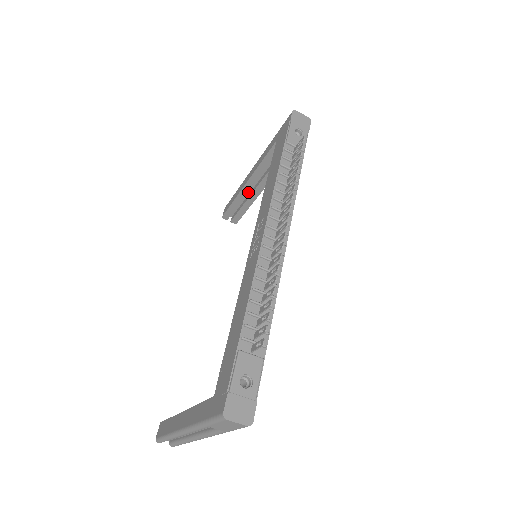
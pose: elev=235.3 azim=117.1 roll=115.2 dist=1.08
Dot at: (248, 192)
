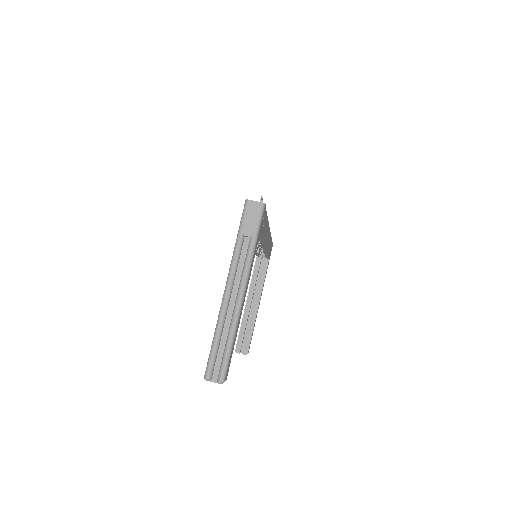
Dot at: occluded
